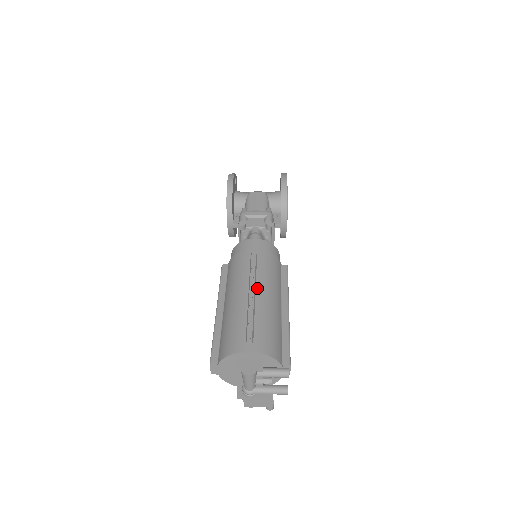
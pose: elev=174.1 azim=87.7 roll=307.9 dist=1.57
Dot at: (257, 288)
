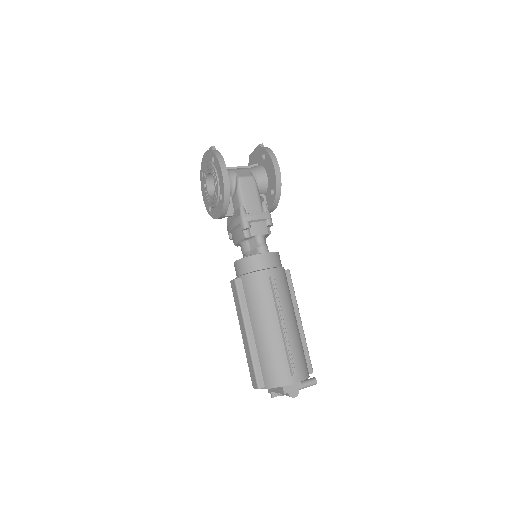
Dot at: (284, 316)
